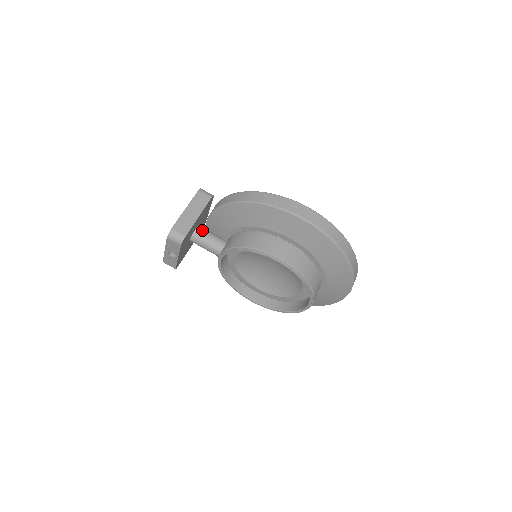
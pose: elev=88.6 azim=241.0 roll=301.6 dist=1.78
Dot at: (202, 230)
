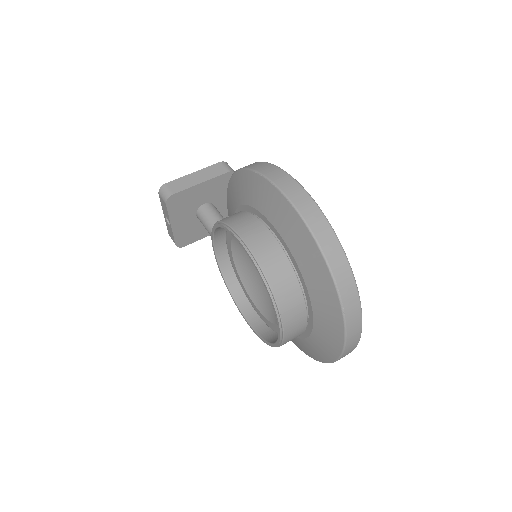
Dot at: (210, 207)
